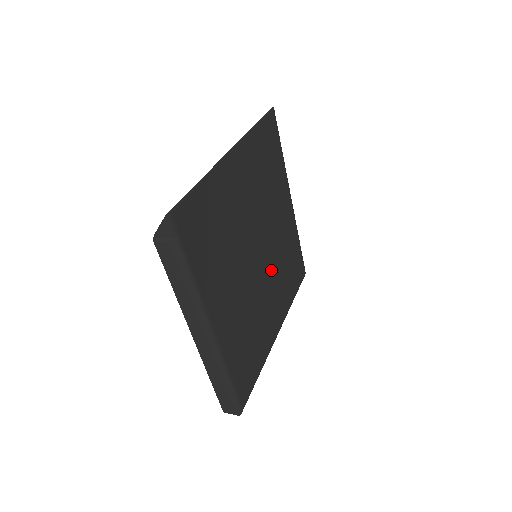
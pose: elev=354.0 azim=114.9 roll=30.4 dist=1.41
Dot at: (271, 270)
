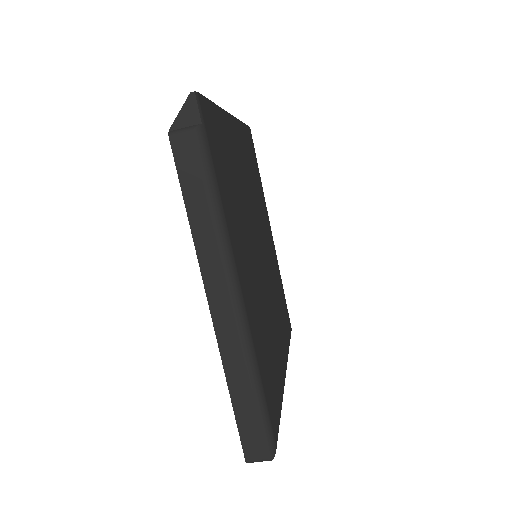
Dot at: (270, 285)
